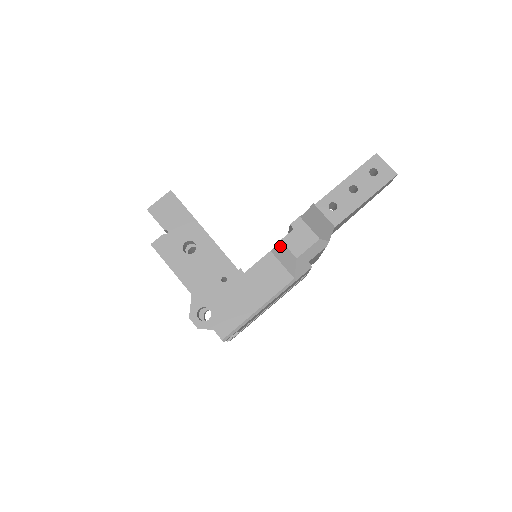
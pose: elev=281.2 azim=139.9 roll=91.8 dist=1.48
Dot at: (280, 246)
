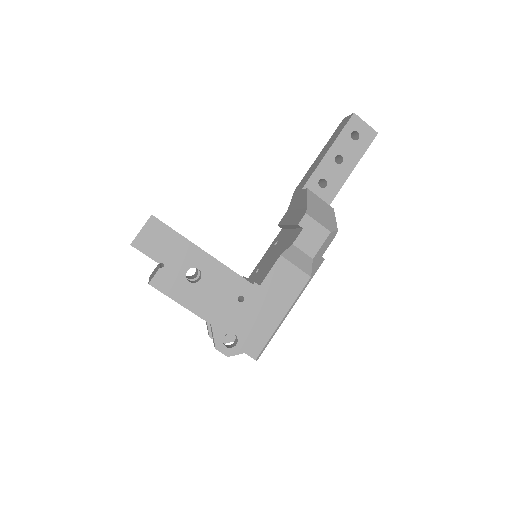
Dot at: (292, 250)
